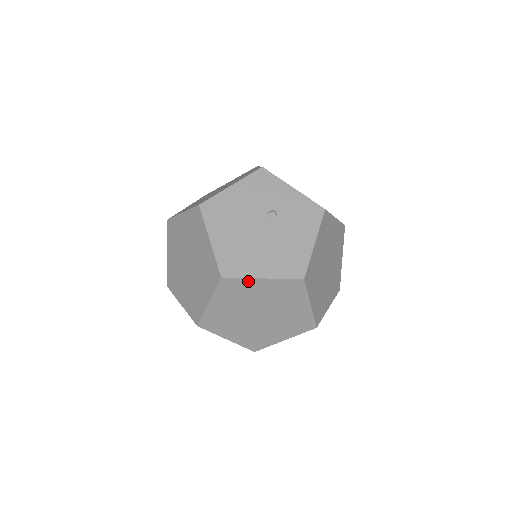
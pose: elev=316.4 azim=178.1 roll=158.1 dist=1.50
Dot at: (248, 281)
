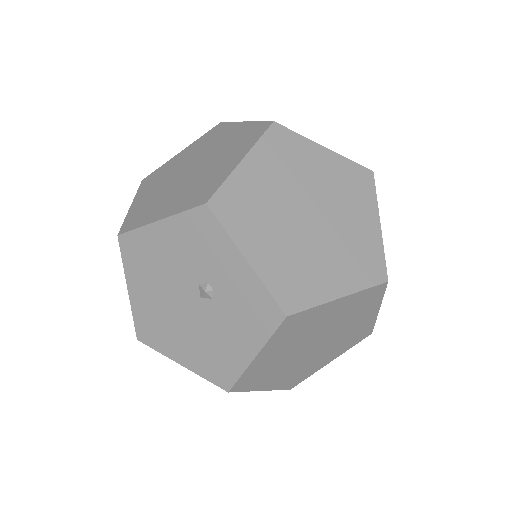
Dot at: (168, 355)
